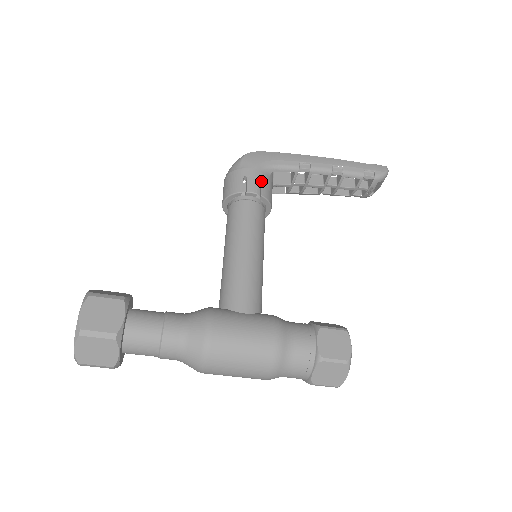
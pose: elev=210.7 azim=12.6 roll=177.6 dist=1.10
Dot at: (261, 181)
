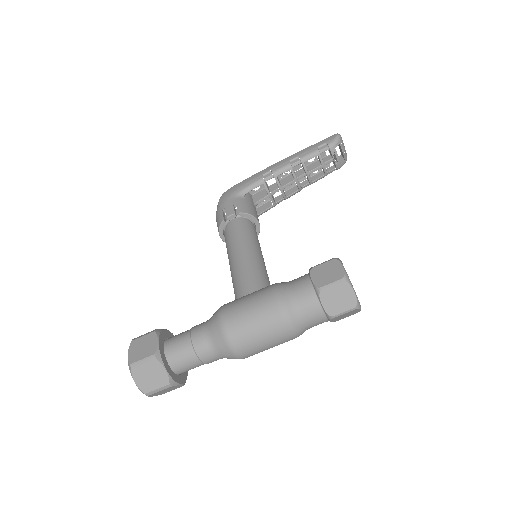
Dot at: (236, 204)
